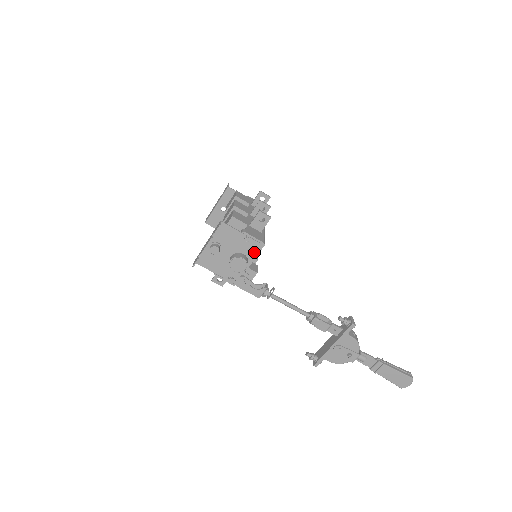
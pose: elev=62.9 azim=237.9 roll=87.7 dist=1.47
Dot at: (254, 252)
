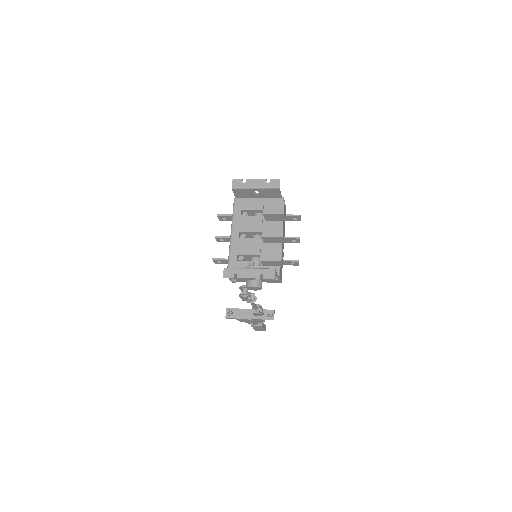
Dot at: (269, 281)
